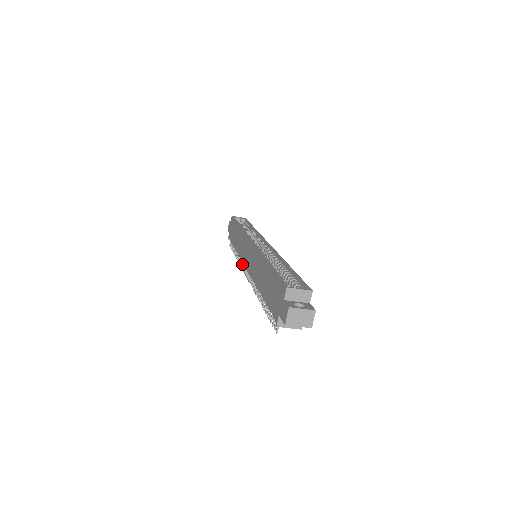
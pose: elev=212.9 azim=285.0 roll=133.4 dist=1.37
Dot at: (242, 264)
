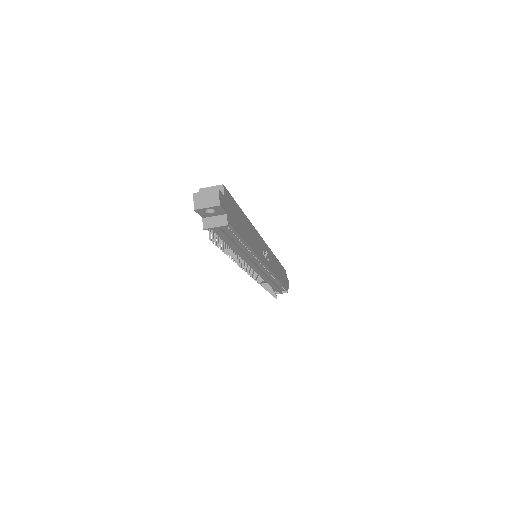
Dot at: occluded
